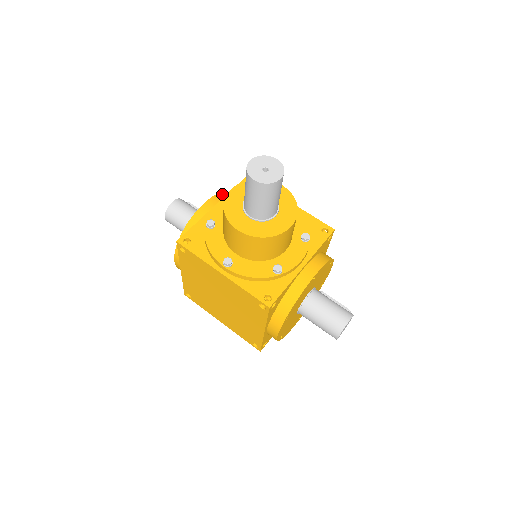
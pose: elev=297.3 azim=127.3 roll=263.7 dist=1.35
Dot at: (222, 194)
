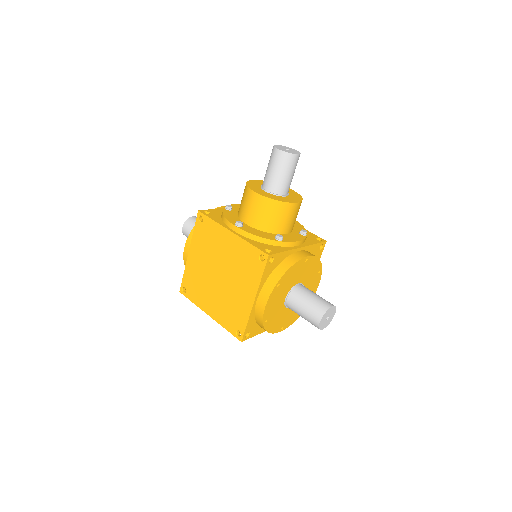
Dot at: occluded
